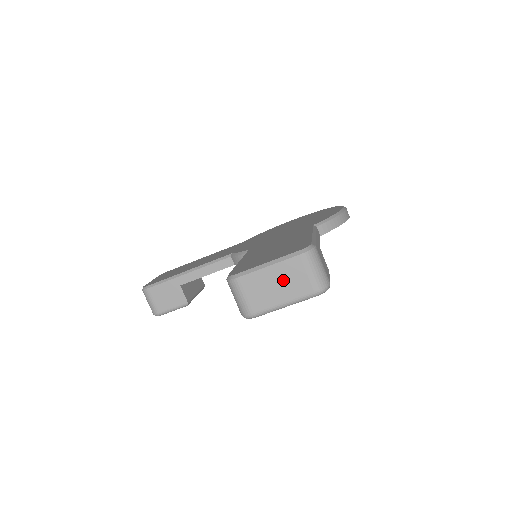
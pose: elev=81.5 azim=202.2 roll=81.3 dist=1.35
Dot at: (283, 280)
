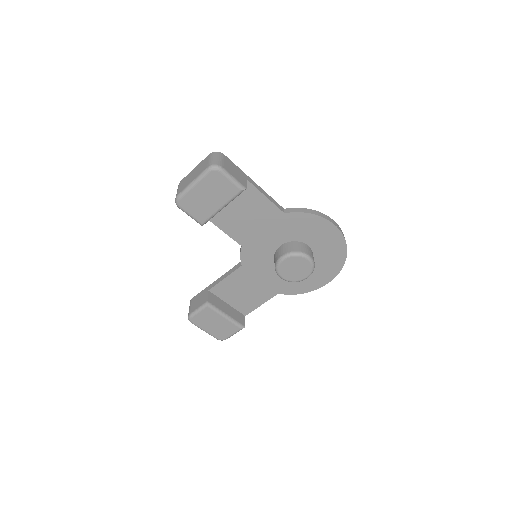
Dot at: (197, 170)
